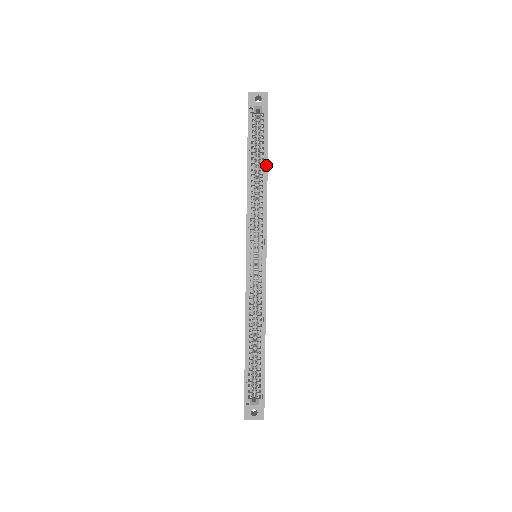
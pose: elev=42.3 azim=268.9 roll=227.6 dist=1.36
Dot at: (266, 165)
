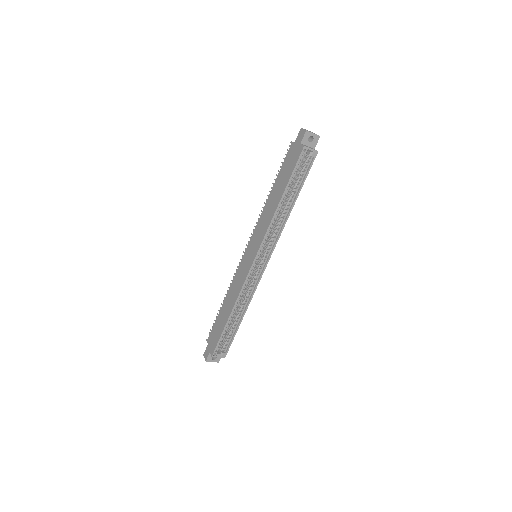
Dot at: (296, 198)
